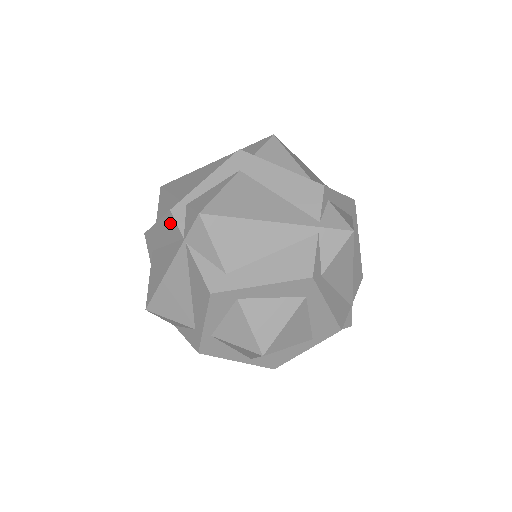
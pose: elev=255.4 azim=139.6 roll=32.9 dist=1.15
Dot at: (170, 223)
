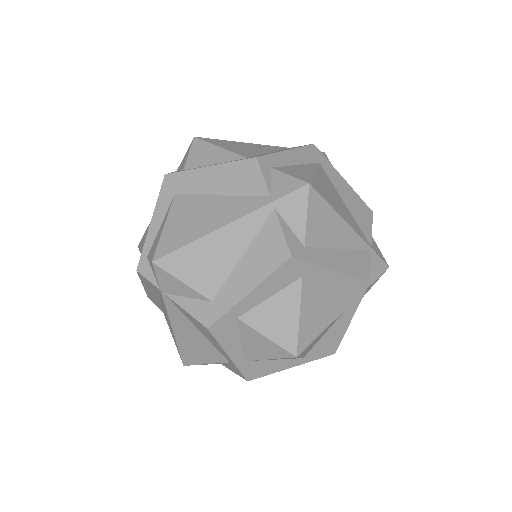
Dot at: (146, 281)
